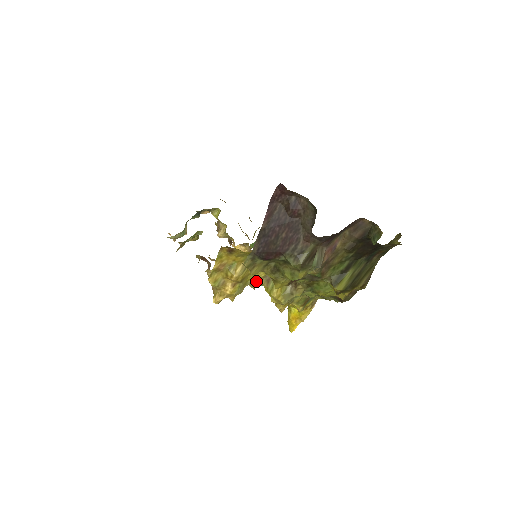
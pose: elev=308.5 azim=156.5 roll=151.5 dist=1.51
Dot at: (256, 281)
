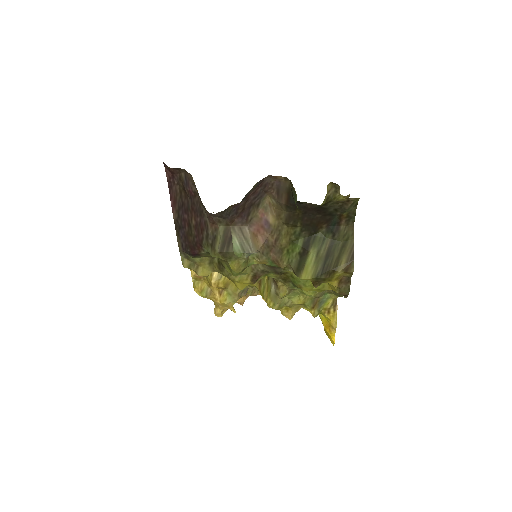
Dot at: (249, 285)
